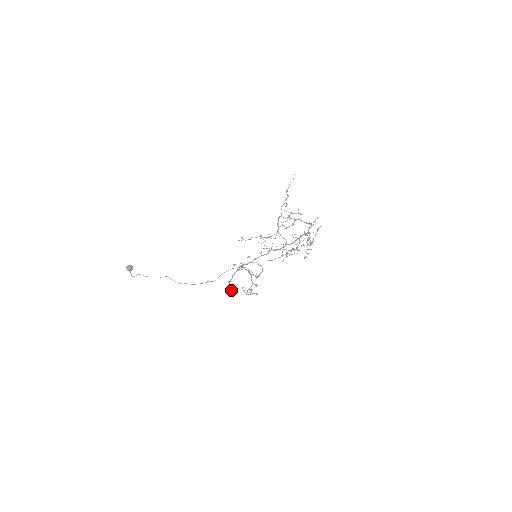
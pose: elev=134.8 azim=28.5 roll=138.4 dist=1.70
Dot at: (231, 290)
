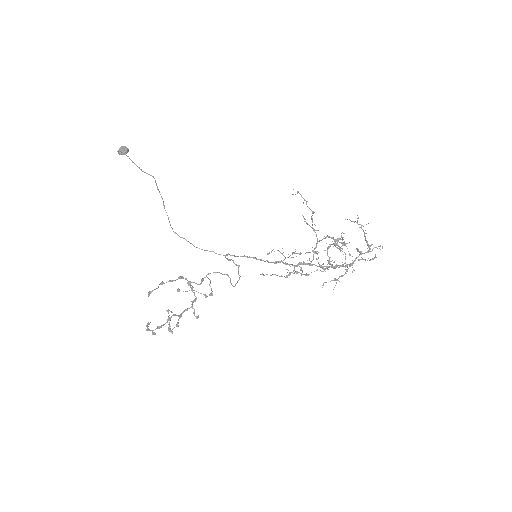
Dot at: occluded
